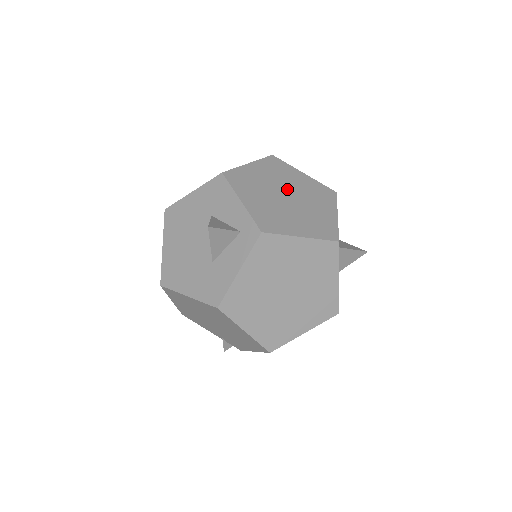
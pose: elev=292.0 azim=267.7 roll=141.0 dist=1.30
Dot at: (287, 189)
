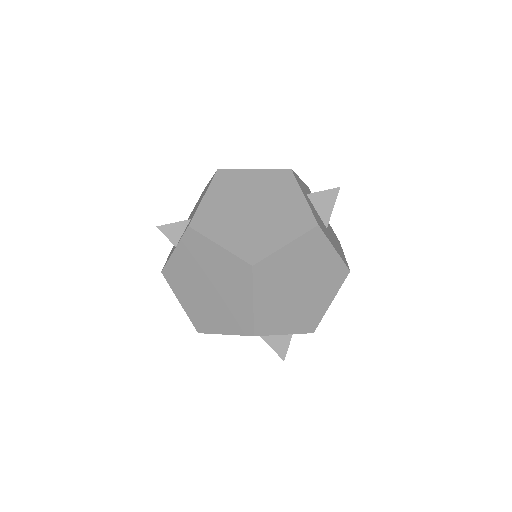
Dot at: (293, 282)
